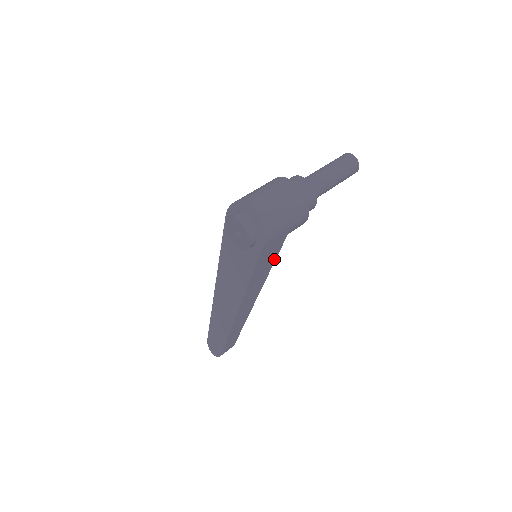
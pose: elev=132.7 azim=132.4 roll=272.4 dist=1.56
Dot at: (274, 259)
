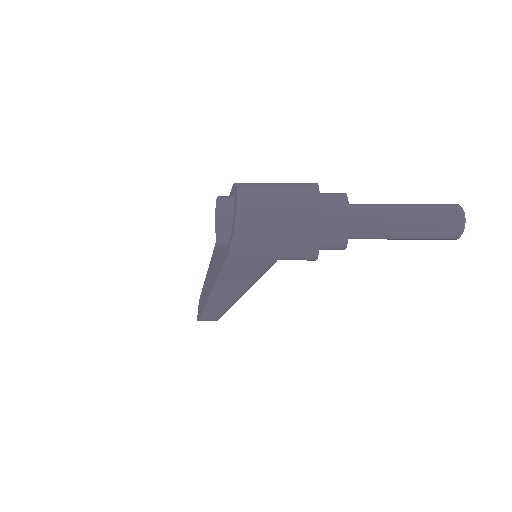
Dot at: (259, 275)
